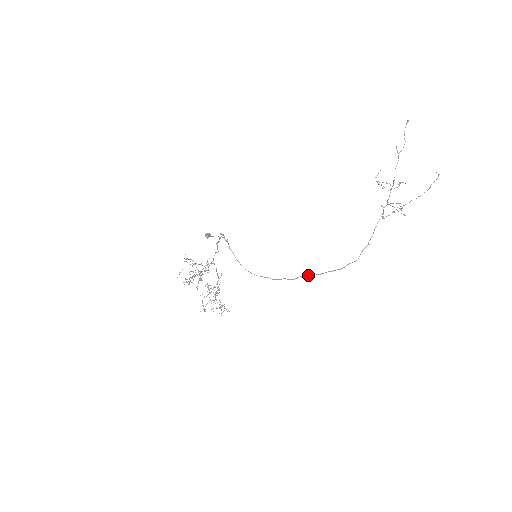
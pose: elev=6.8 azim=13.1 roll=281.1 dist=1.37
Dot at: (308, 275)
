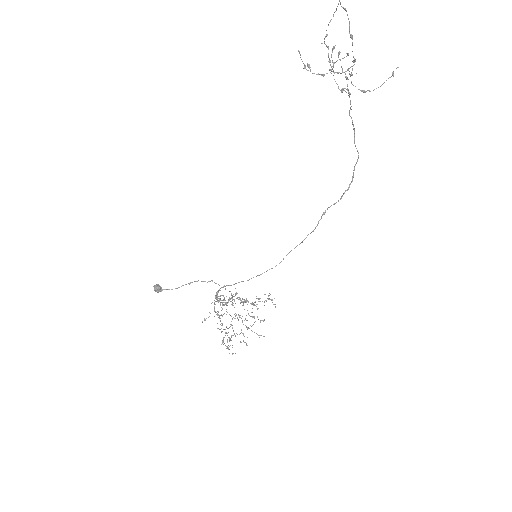
Dot at: occluded
